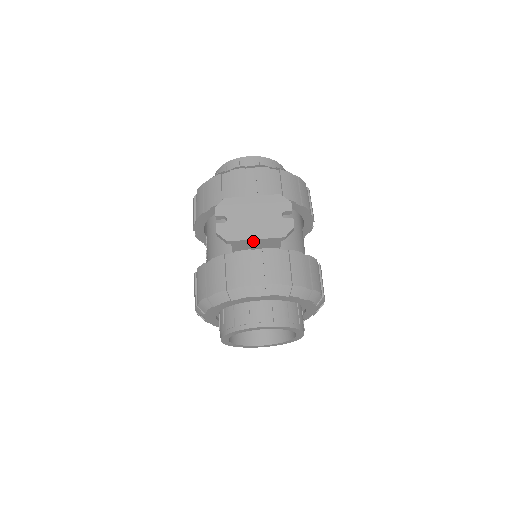
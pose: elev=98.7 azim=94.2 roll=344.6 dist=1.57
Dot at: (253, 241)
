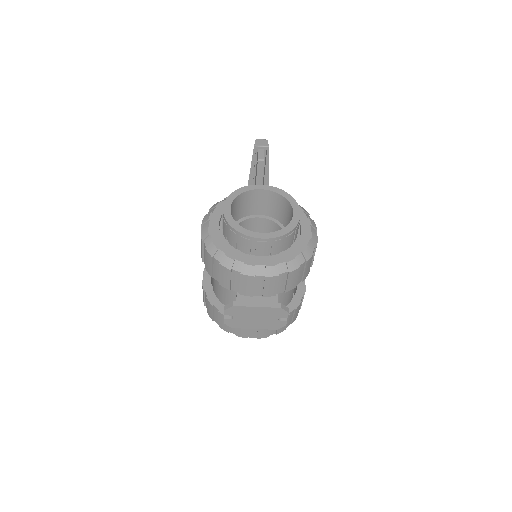
Dot at: (252, 326)
